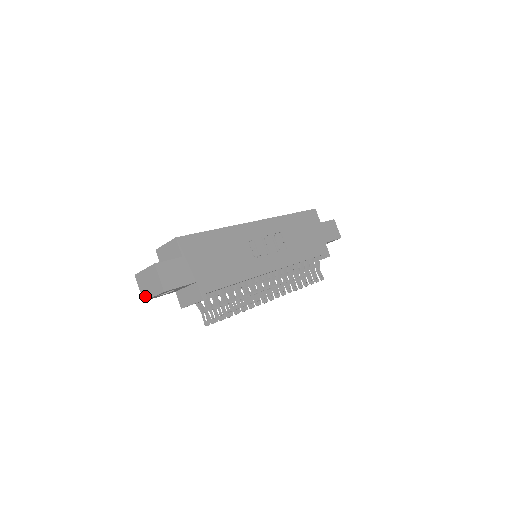
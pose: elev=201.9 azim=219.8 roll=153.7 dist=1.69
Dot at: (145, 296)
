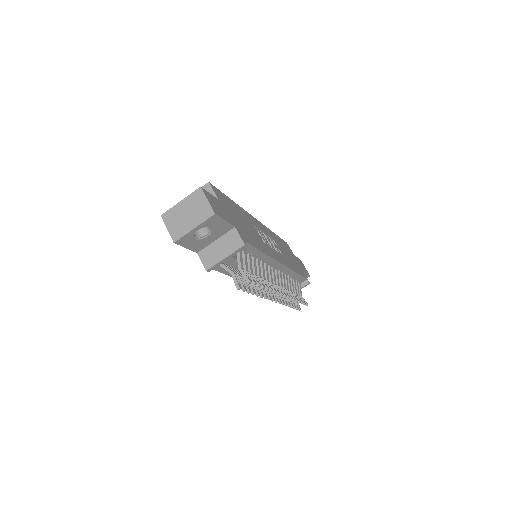
Dot at: (178, 234)
